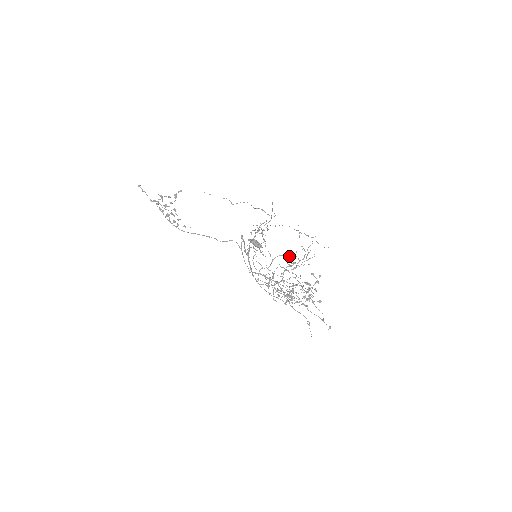
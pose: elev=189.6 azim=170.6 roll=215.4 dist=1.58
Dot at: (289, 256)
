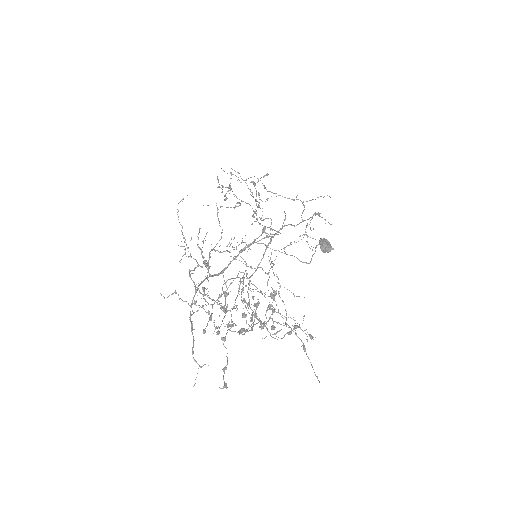
Dot at: (219, 252)
